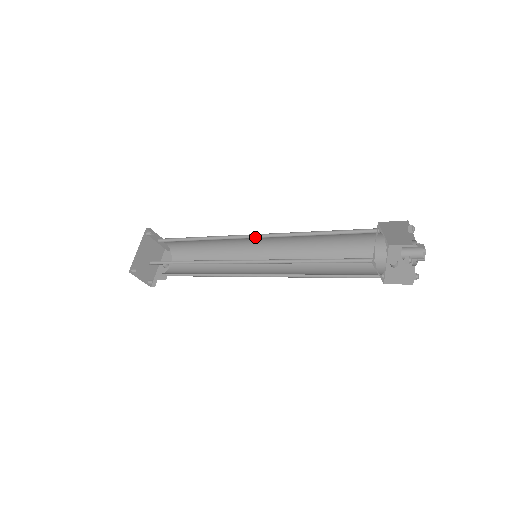
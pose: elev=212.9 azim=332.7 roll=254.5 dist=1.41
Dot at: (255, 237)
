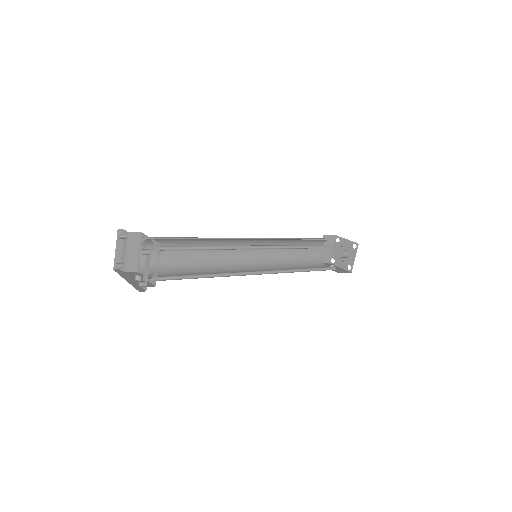
Dot at: (251, 241)
